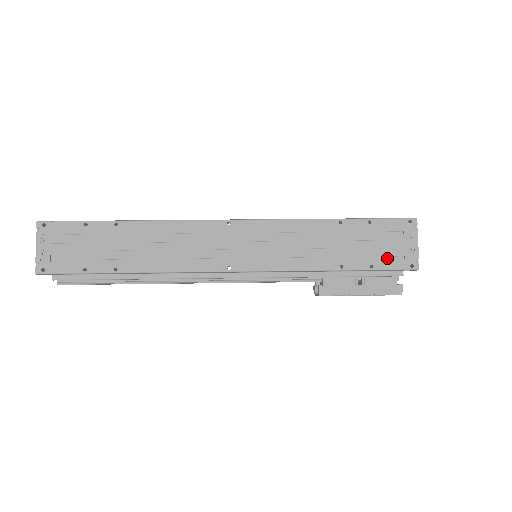
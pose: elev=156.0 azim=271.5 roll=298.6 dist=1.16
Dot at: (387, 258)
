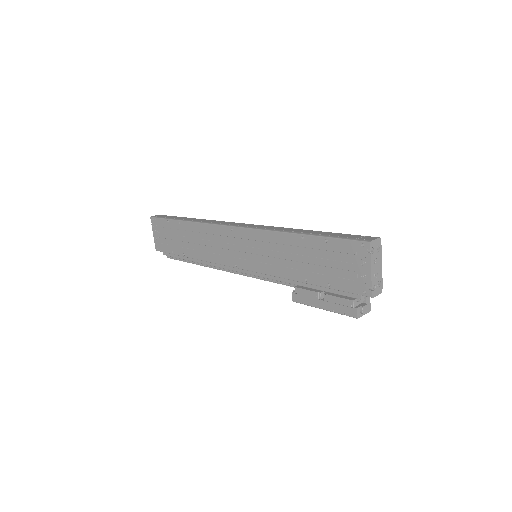
Dot at: (342, 280)
